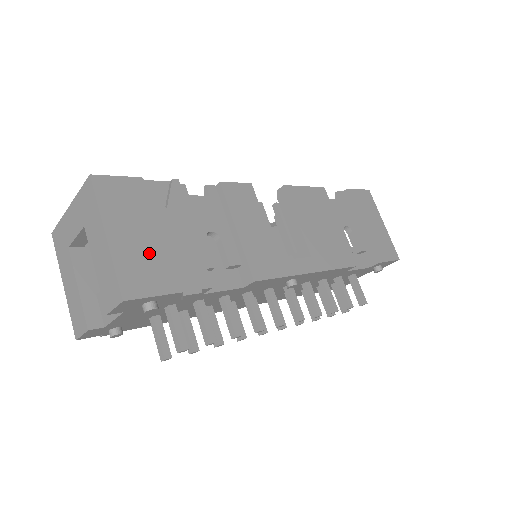
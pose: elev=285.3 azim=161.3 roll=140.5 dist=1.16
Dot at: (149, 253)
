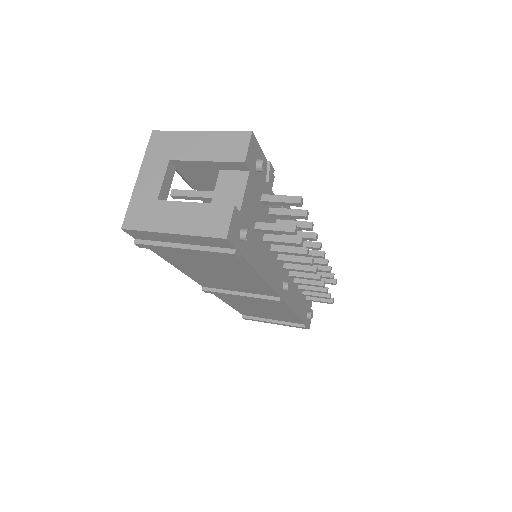
Dot at: occluded
